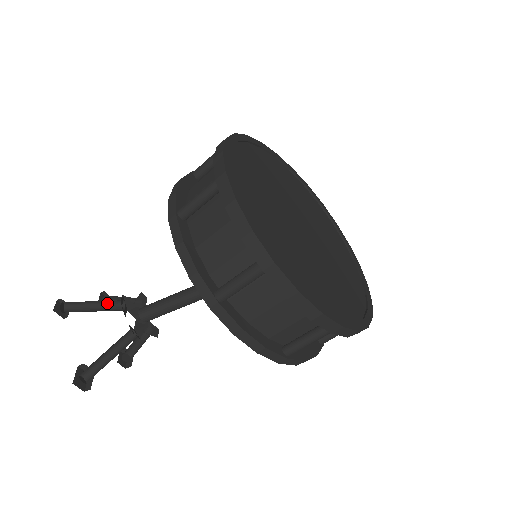
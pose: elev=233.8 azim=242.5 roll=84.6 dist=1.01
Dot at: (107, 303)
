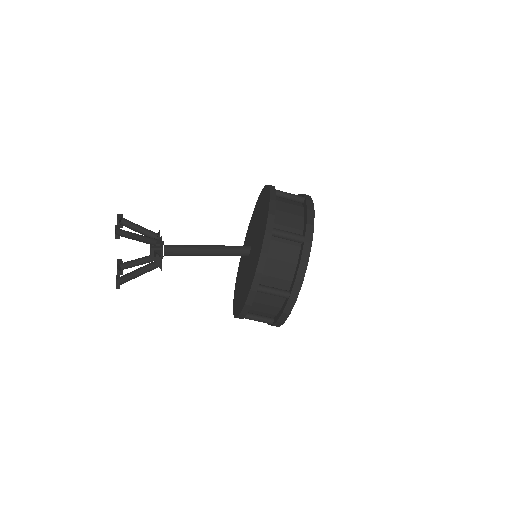
Dot at: occluded
